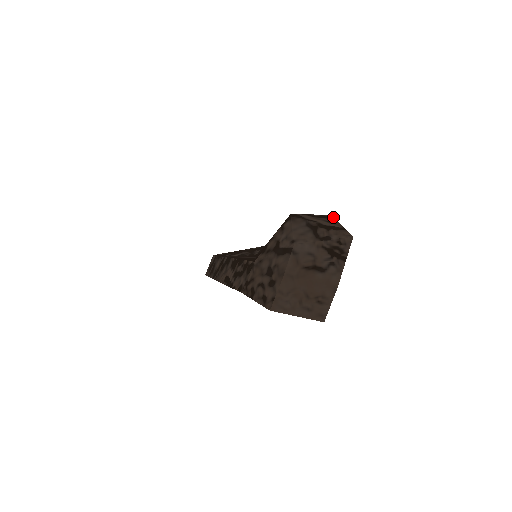
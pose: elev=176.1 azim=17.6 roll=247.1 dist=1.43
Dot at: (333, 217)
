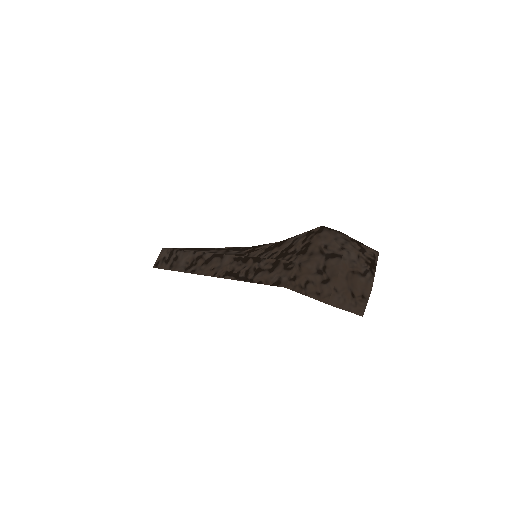
Dot at: occluded
